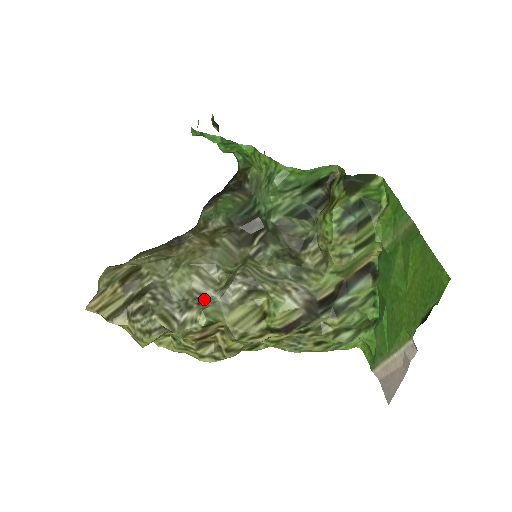
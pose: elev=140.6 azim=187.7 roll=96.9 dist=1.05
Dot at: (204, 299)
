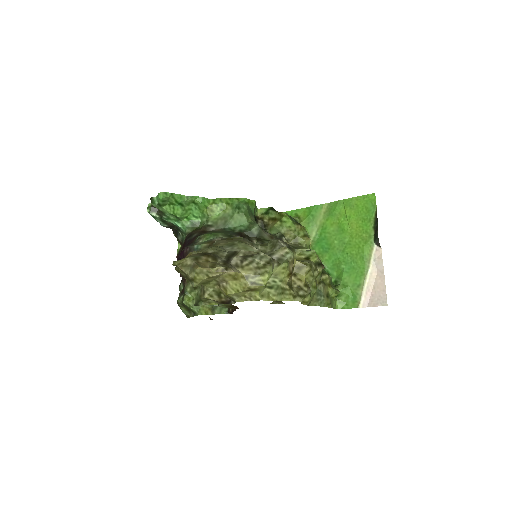
Dot at: occluded
